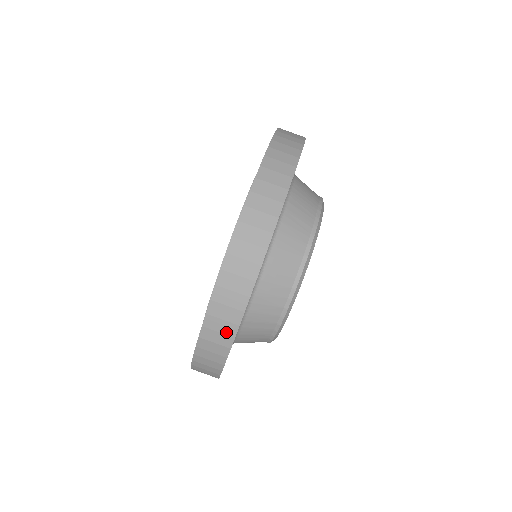
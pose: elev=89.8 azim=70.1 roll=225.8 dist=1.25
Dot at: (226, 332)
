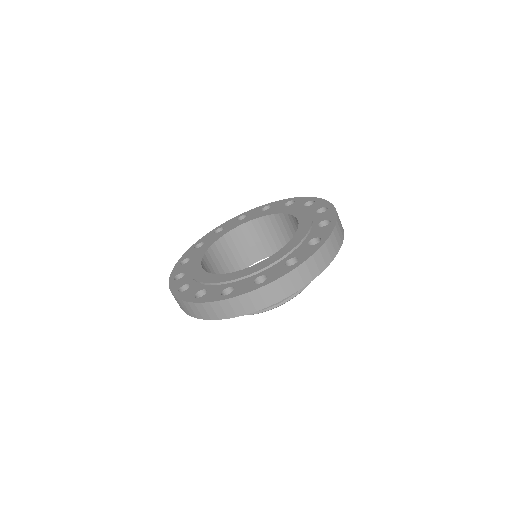
Dot at: (295, 285)
